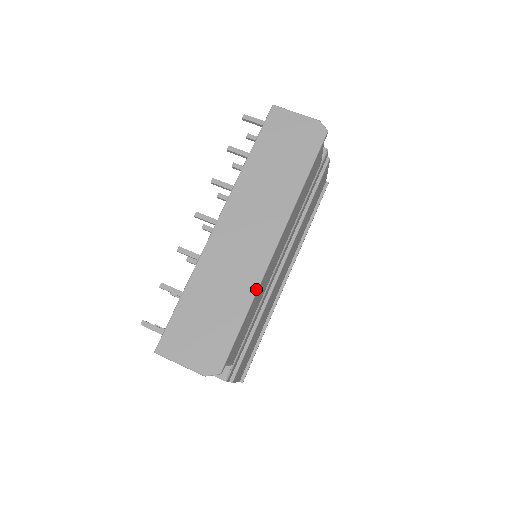
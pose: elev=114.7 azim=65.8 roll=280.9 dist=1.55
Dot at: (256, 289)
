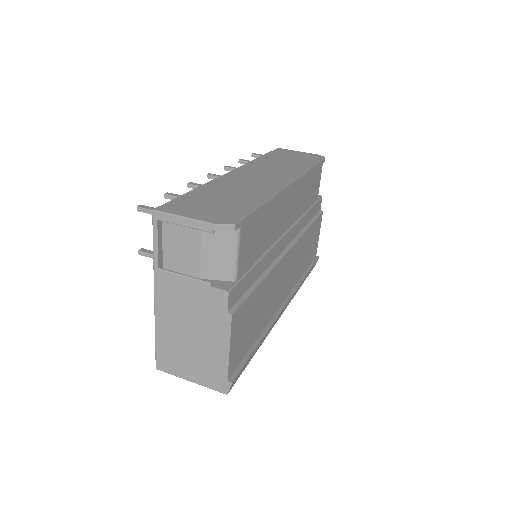
Dot at: (273, 194)
